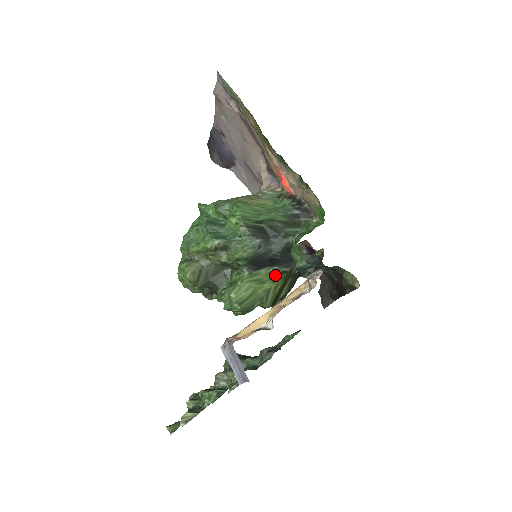
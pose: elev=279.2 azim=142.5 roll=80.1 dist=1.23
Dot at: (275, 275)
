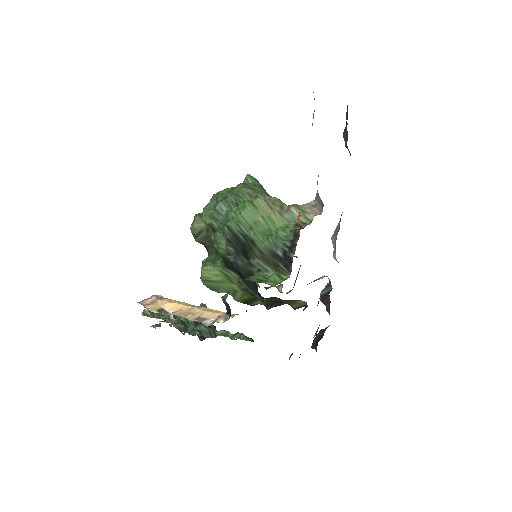
Dot at: (240, 285)
